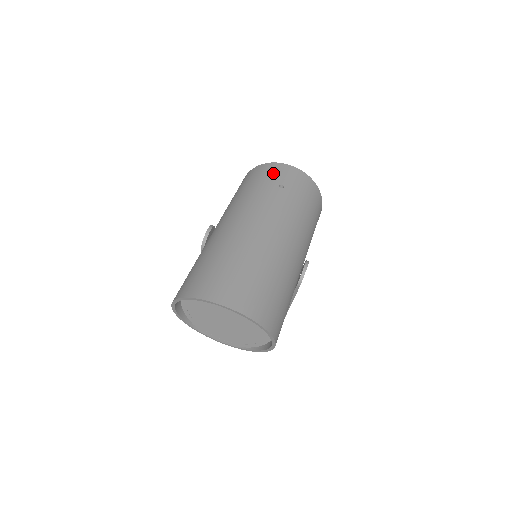
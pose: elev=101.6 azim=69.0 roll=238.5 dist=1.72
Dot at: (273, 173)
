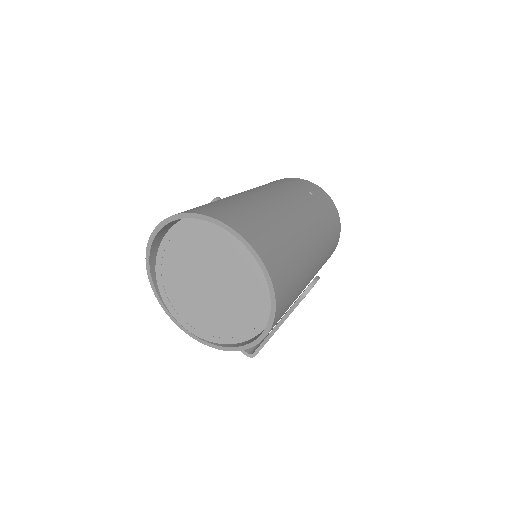
Dot at: (302, 183)
